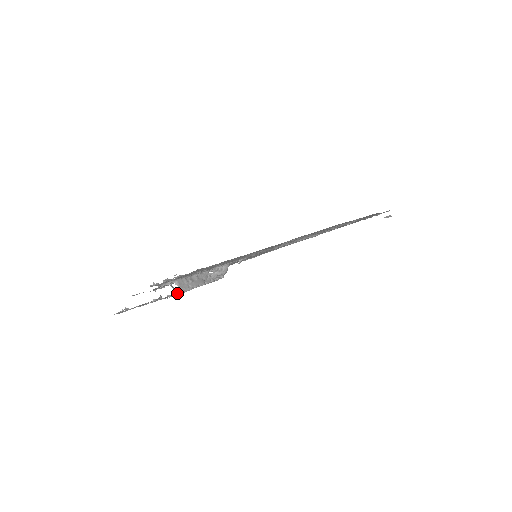
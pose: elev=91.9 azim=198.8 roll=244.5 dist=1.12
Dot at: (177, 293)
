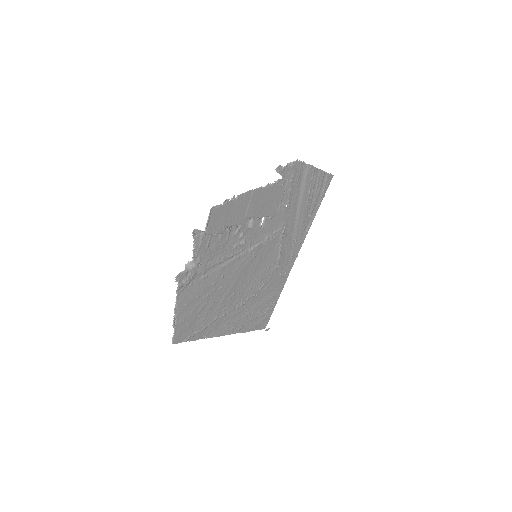
Dot at: (259, 207)
